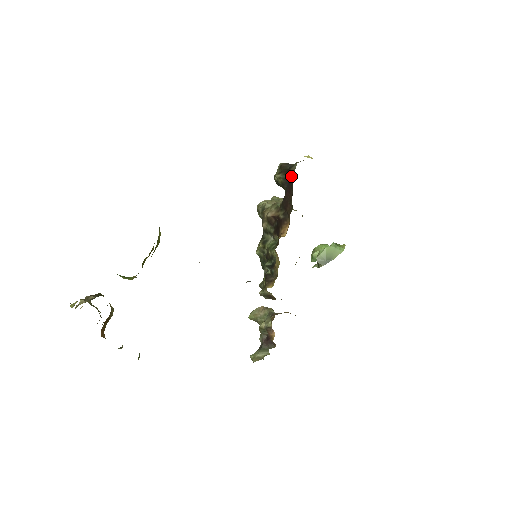
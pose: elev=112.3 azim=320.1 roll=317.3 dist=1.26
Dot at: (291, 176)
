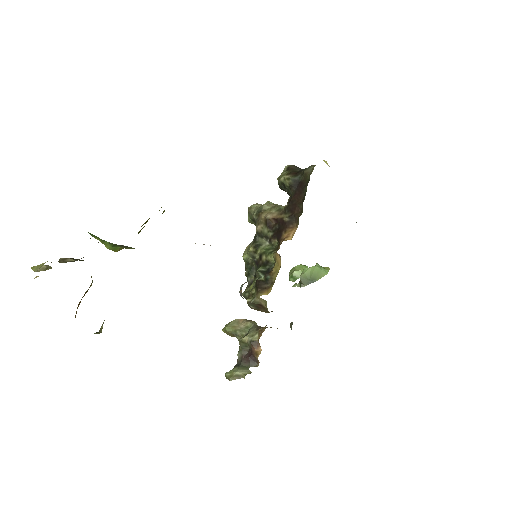
Dot at: (304, 178)
